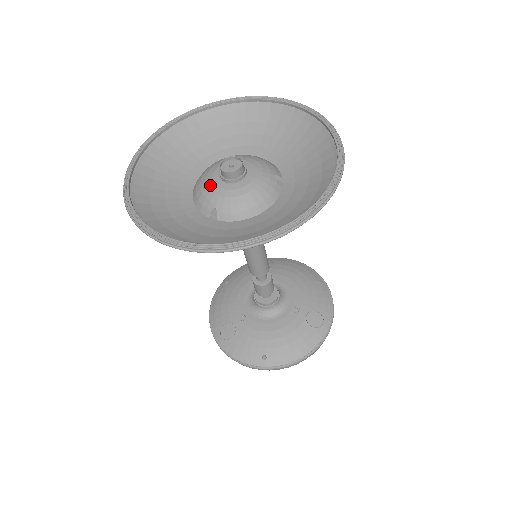
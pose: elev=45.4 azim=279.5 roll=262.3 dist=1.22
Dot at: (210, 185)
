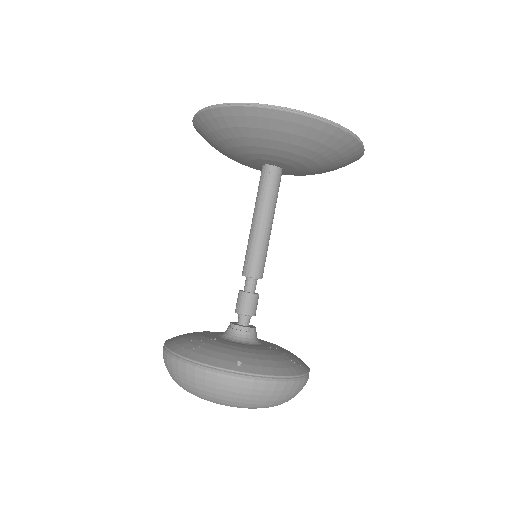
Dot at: occluded
